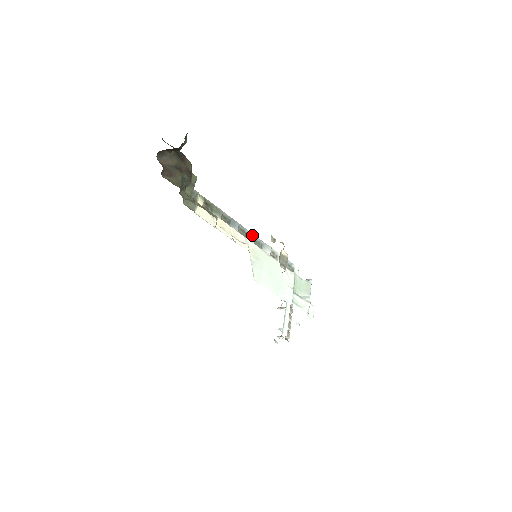
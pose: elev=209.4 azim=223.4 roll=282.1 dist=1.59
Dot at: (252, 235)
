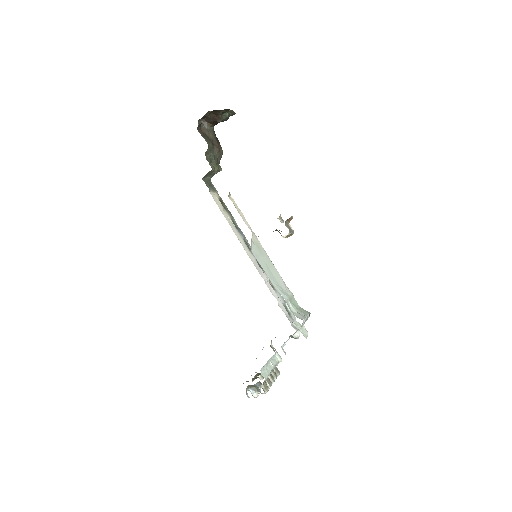
Dot at: occluded
